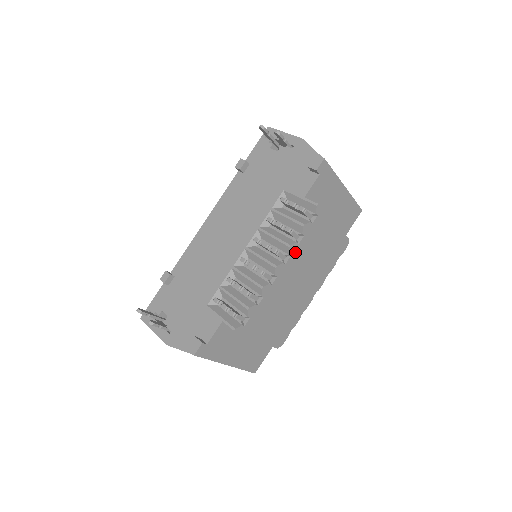
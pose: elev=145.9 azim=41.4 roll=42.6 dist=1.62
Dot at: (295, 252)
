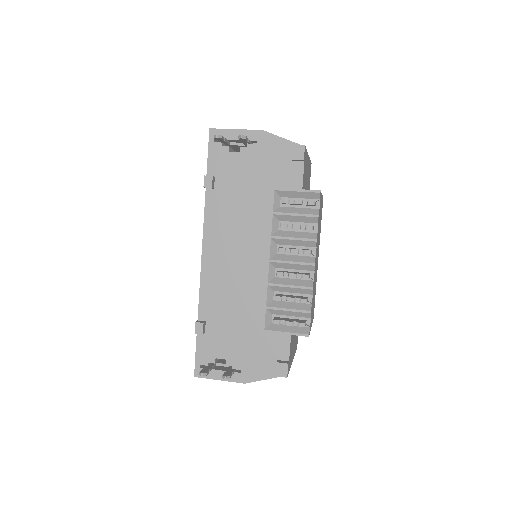
Dot at: occluded
